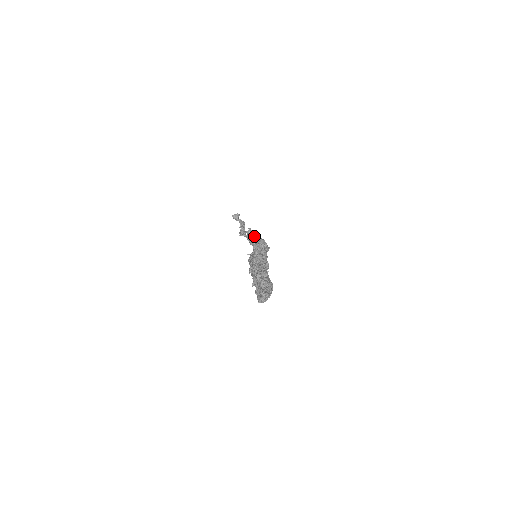
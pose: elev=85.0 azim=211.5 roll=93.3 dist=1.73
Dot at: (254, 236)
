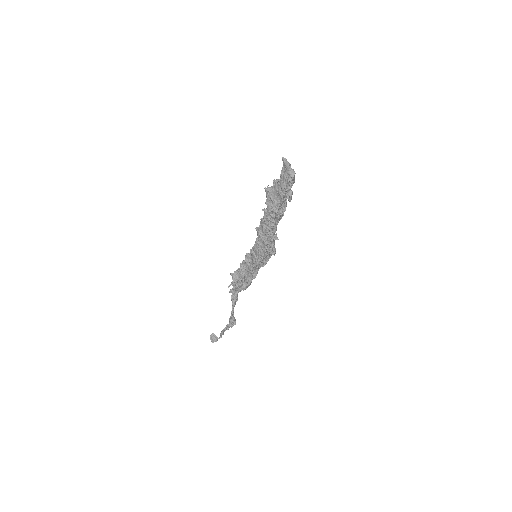
Dot at: (237, 269)
